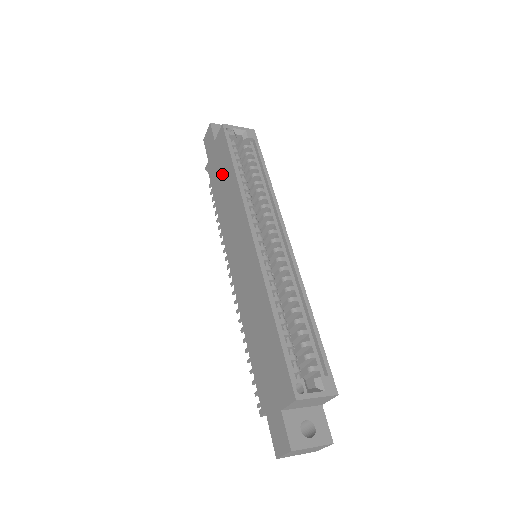
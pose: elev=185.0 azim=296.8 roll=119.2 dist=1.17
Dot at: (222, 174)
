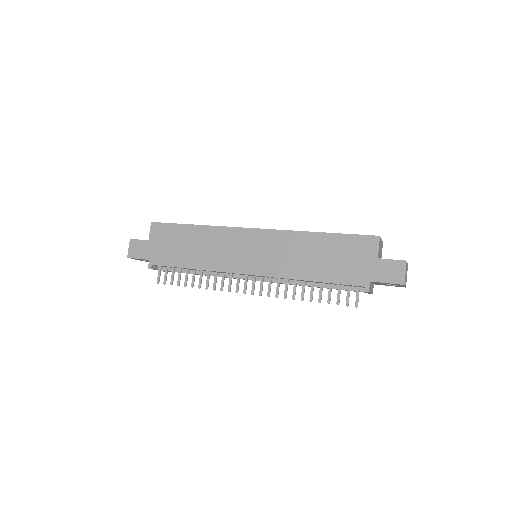
Dot at: (180, 243)
